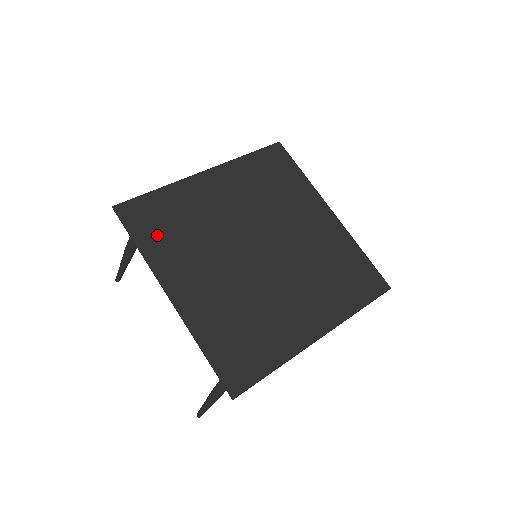
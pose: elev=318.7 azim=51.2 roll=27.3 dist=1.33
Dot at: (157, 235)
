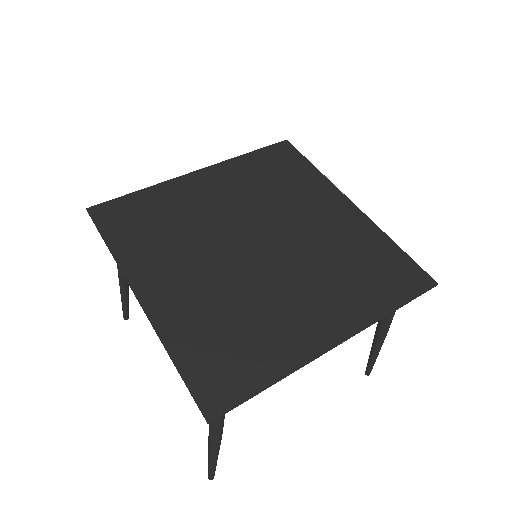
Dot at: (132, 234)
